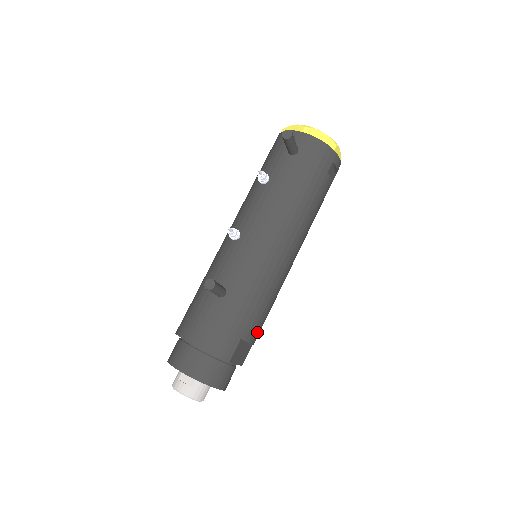
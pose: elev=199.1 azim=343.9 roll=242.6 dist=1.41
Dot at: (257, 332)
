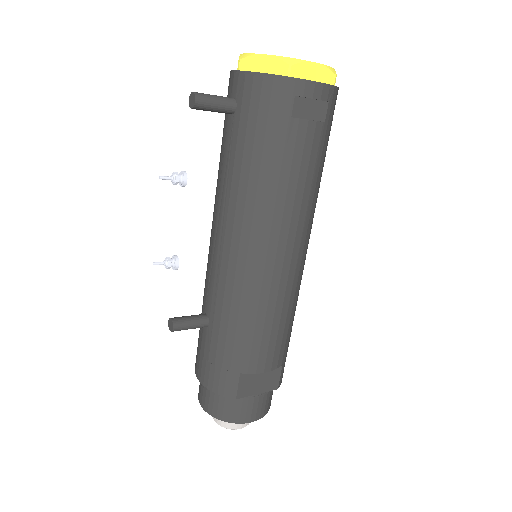
Dot at: (268, 358)
